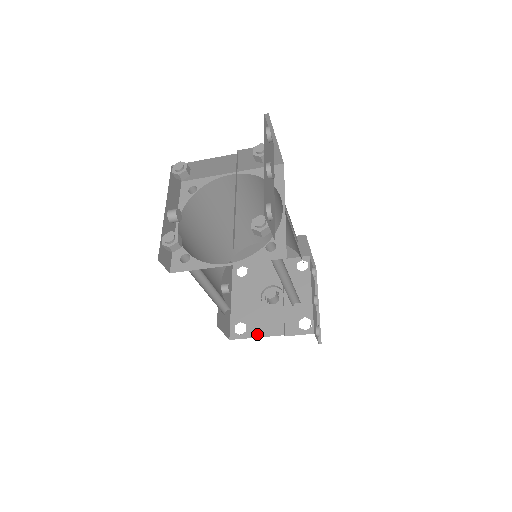
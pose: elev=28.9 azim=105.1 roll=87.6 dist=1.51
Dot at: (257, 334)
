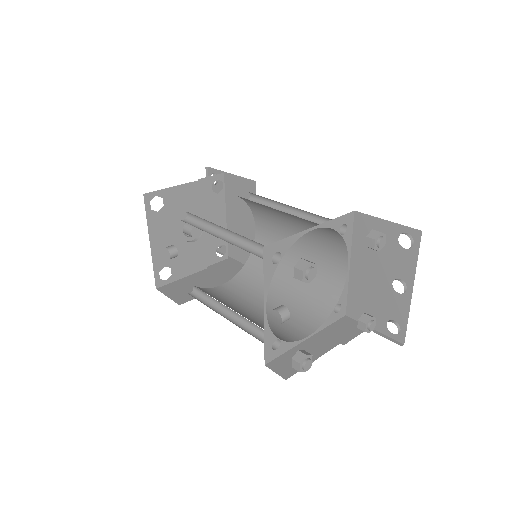
Dot at: (183, 275)
